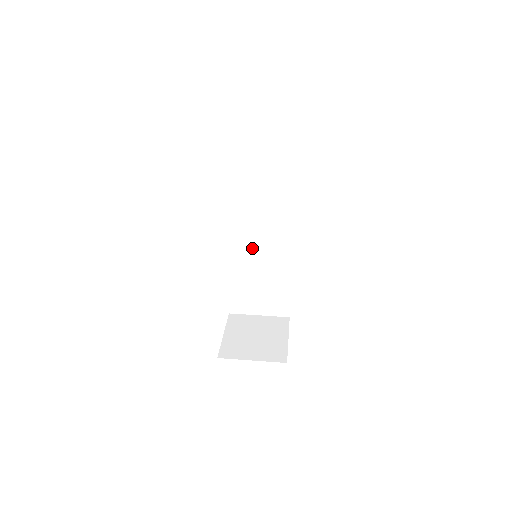
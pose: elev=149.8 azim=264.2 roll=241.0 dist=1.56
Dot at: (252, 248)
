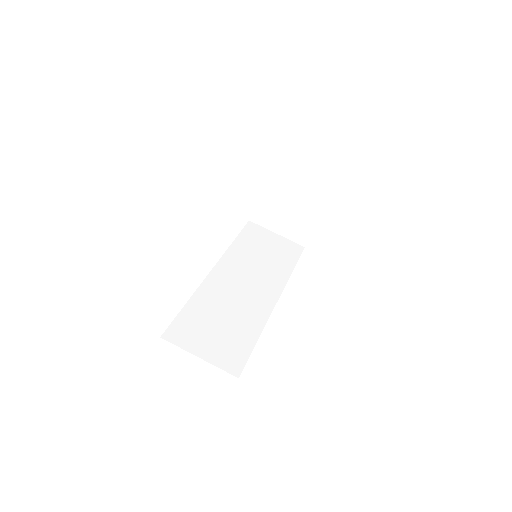
Dot at: occluded
